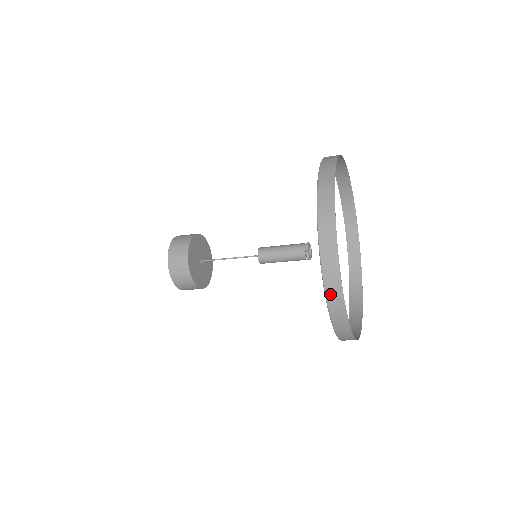
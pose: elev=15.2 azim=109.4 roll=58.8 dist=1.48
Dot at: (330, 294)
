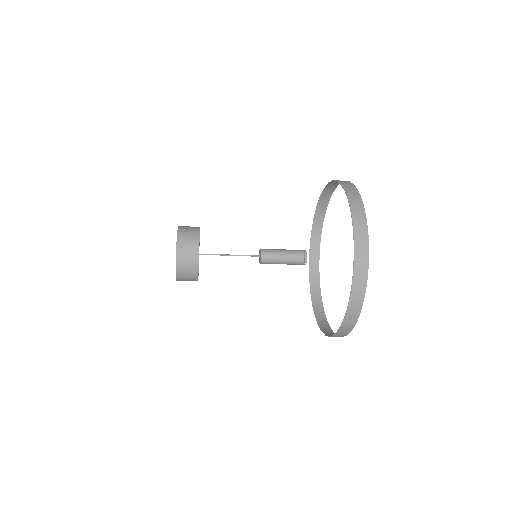
Dot at: (351, 310)
